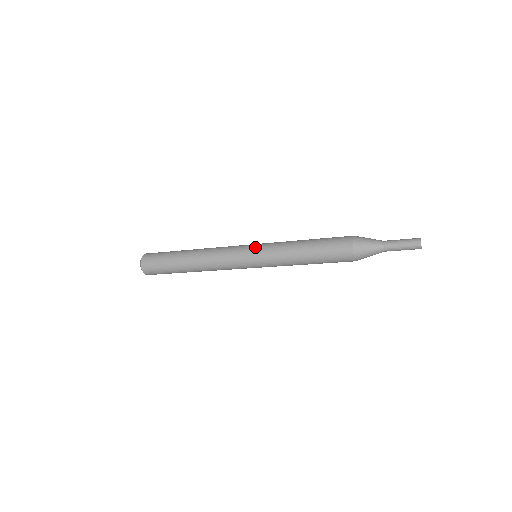
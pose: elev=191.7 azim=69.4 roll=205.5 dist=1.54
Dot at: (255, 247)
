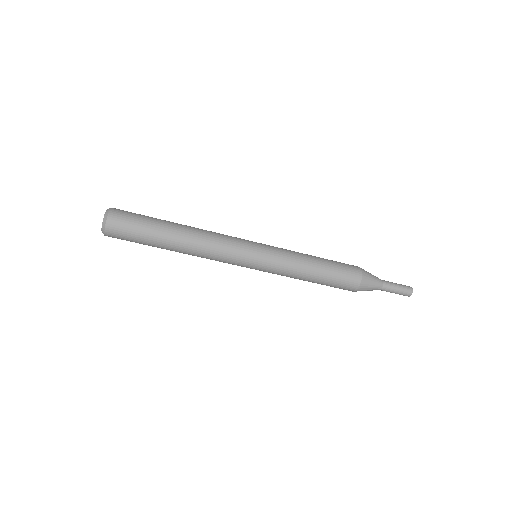
Dot at: (263, 250)
